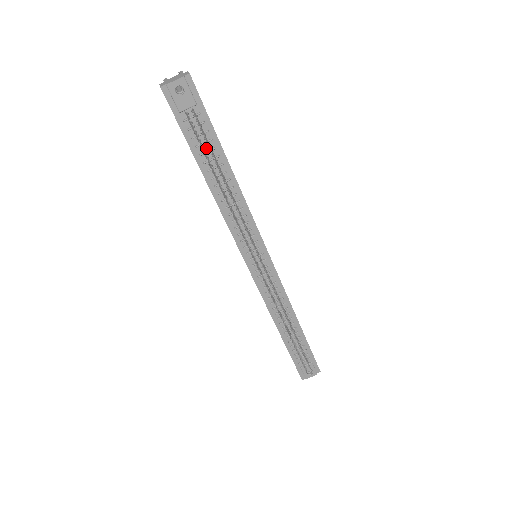
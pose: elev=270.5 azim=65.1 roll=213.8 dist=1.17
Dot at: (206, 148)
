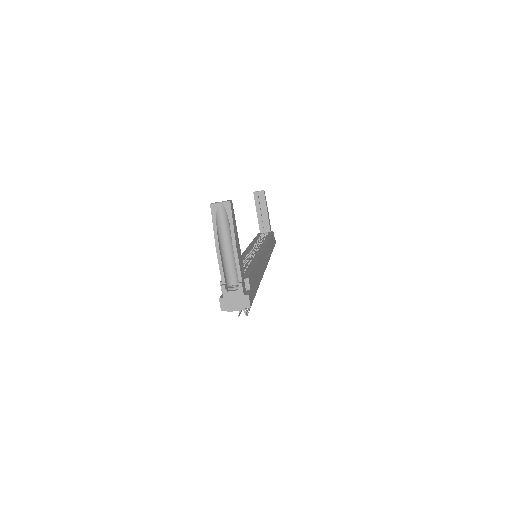
Dot at: occluded
